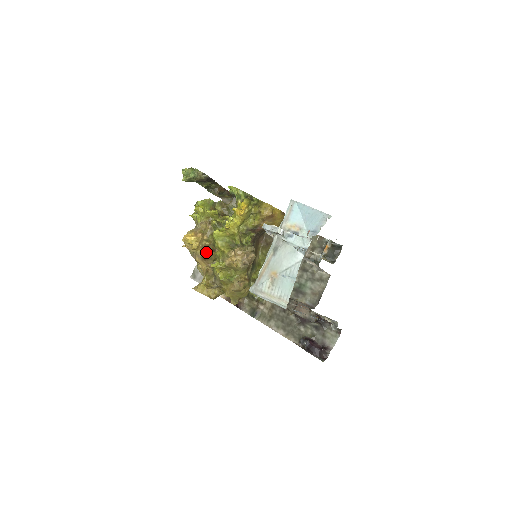
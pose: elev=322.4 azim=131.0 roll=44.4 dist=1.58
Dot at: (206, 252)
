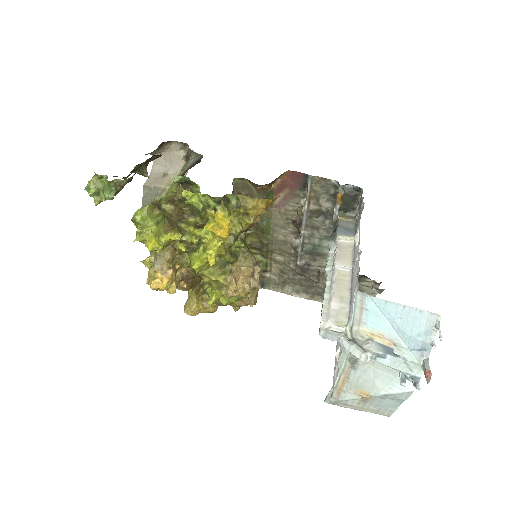
Dot at: (188, 282)
